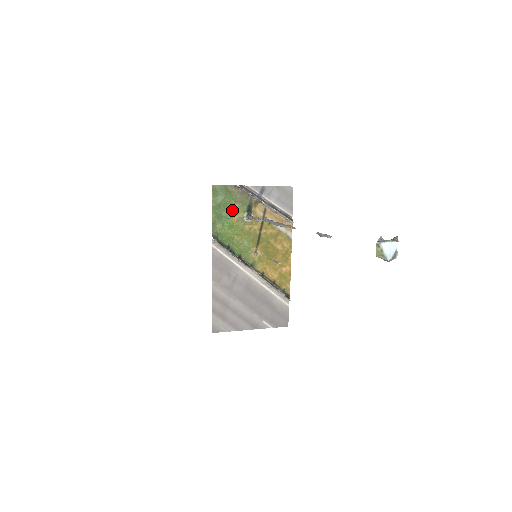
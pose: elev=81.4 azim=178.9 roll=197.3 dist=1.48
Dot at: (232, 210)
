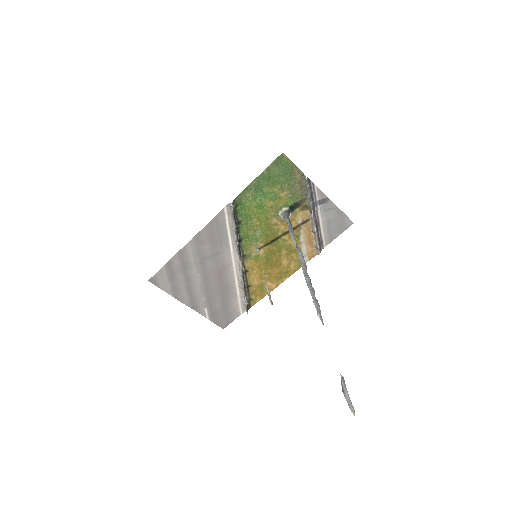
Dot at: (277, 193)
